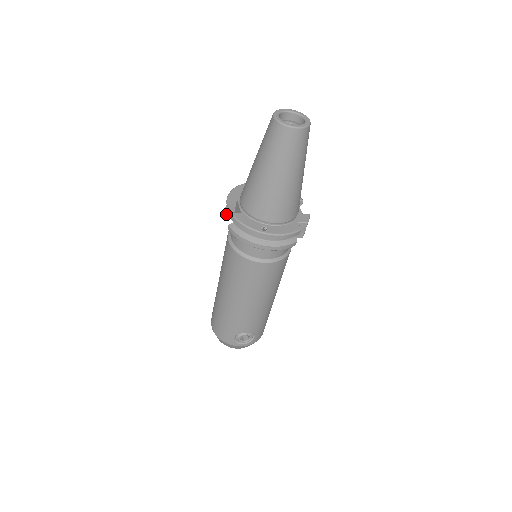
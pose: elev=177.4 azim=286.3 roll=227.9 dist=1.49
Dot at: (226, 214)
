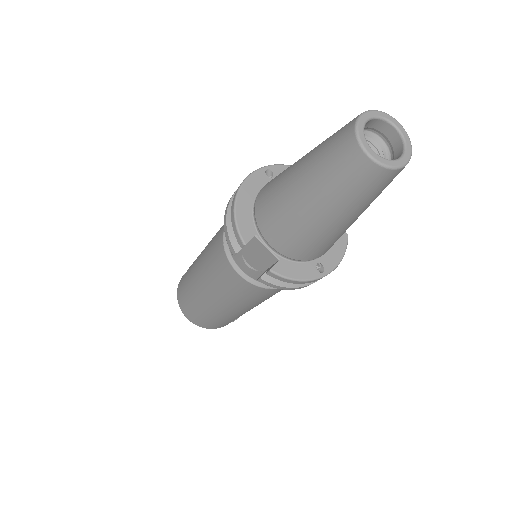
Dot at: occluded
